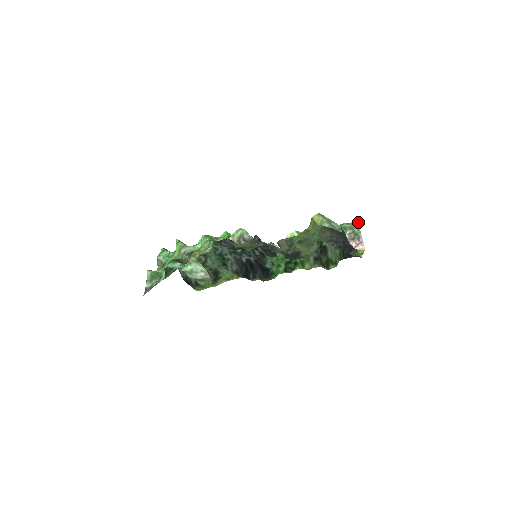
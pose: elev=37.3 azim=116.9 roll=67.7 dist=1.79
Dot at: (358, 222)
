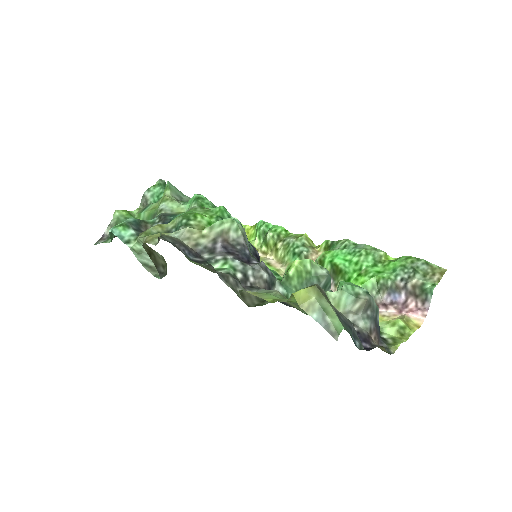
Dot at: (443, 269)
